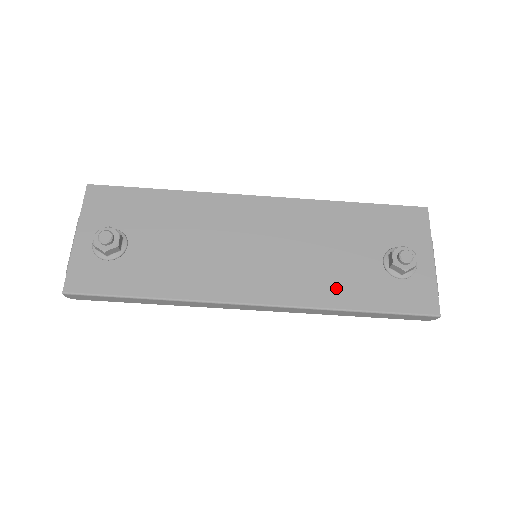
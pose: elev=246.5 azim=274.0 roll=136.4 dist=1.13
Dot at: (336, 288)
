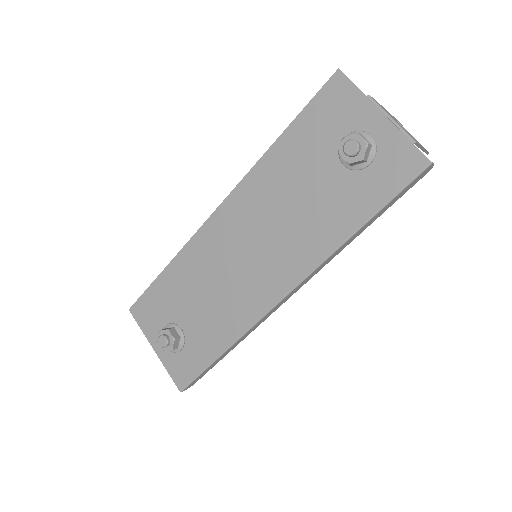
Dot at: (327, 226)
